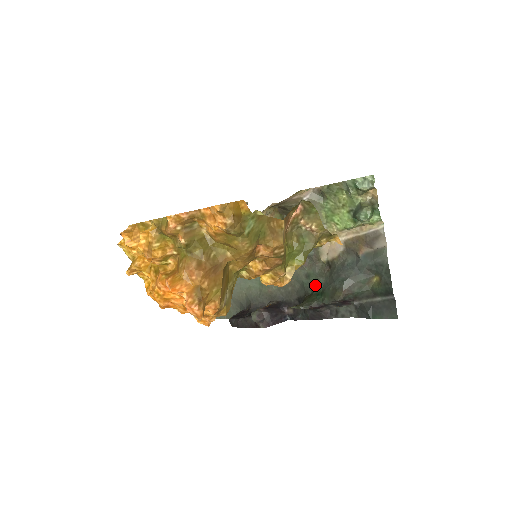
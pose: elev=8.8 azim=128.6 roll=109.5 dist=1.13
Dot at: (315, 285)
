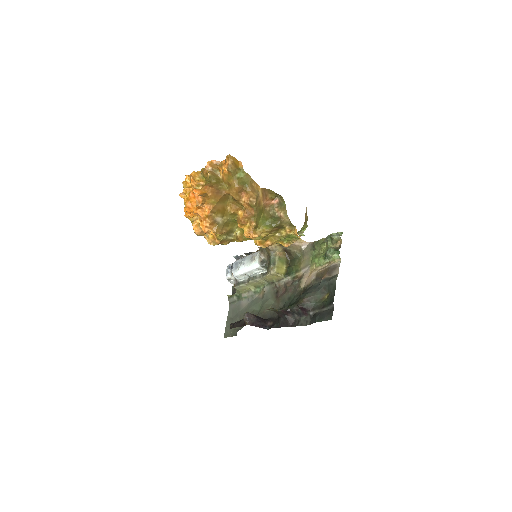
Dot at: (291, 302)
